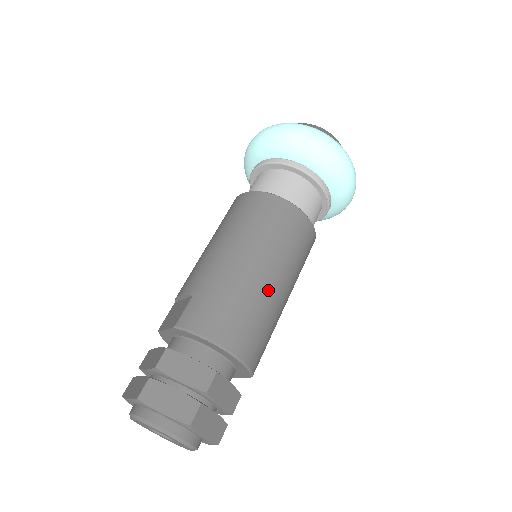
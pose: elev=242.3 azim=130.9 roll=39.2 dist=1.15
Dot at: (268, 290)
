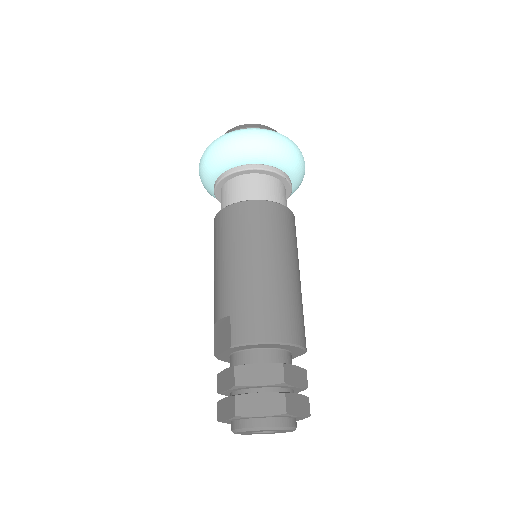
Dot at: (285, 280)
